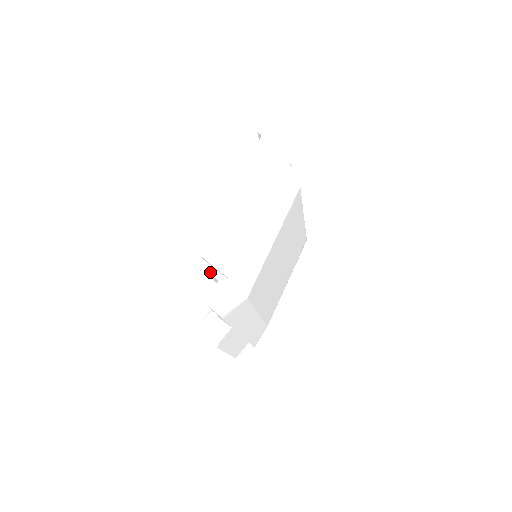
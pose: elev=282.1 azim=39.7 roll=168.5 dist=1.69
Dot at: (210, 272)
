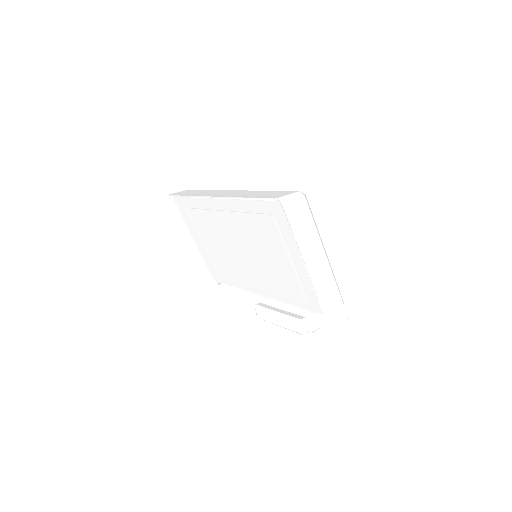
Dot at: occluded
